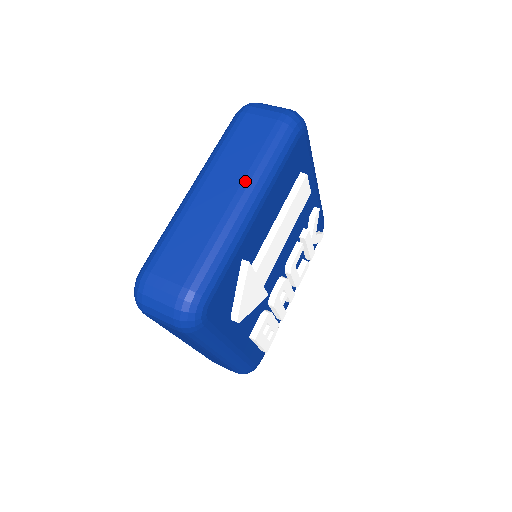
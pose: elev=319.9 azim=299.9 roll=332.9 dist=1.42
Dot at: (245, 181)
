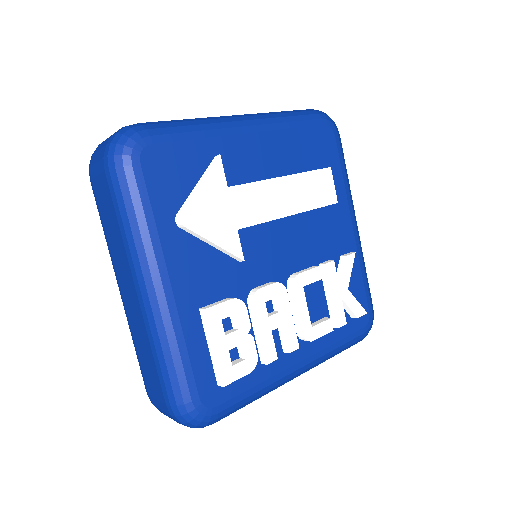
Dot at: (251, 114)
